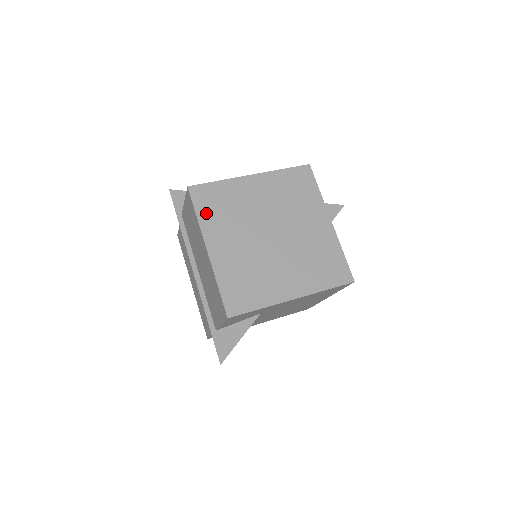
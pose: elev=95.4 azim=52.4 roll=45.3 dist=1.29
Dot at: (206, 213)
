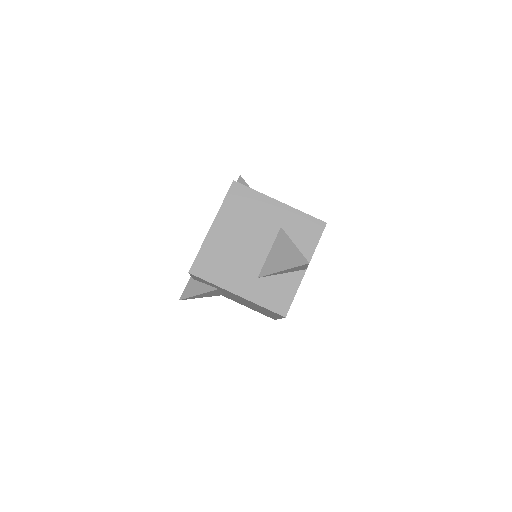
Dot at: (230, 204)
